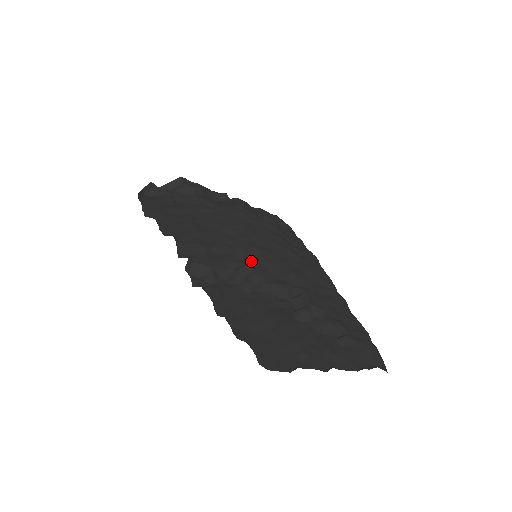
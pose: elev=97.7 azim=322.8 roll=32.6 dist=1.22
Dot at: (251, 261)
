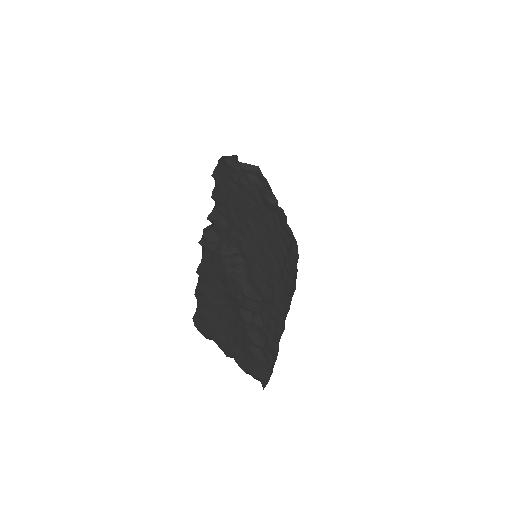
Dot at: (249, 257)
